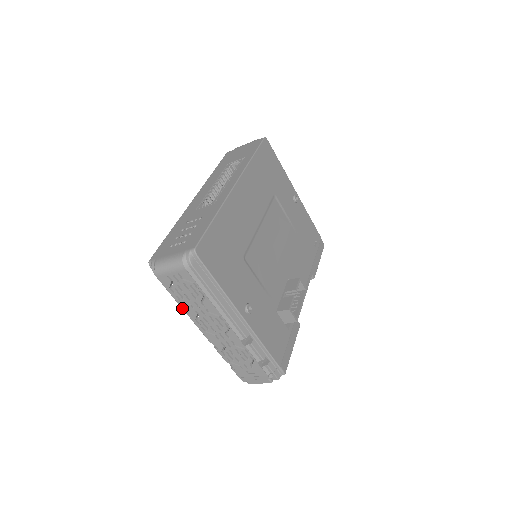
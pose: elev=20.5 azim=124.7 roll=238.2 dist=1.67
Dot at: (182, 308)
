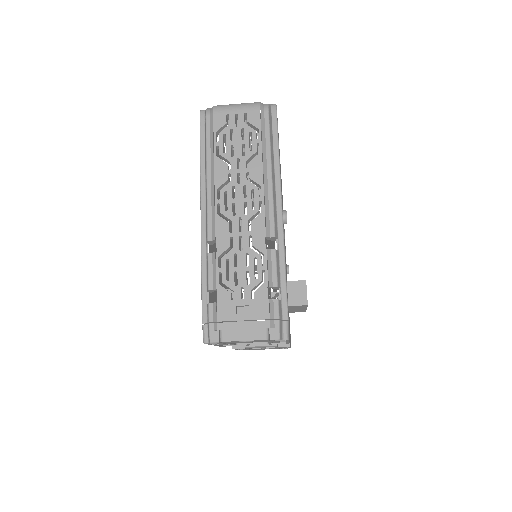
Dot at: (207, 171)
